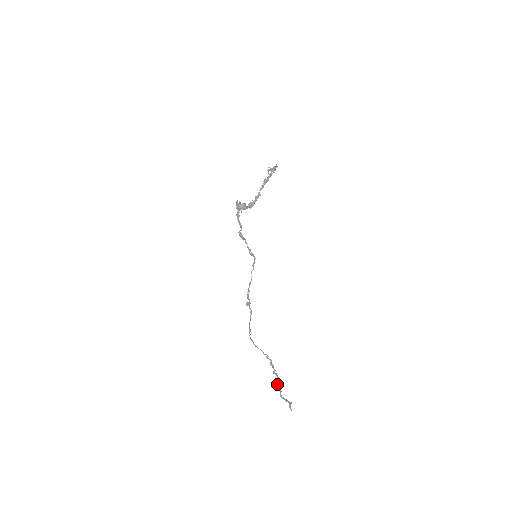
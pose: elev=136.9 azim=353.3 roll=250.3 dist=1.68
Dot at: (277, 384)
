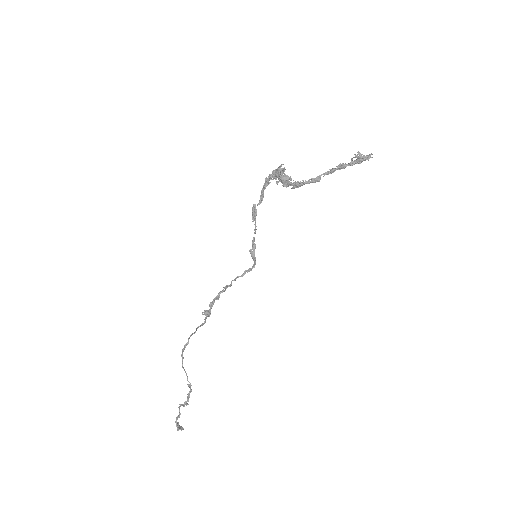
Dot at: (180, 406)
